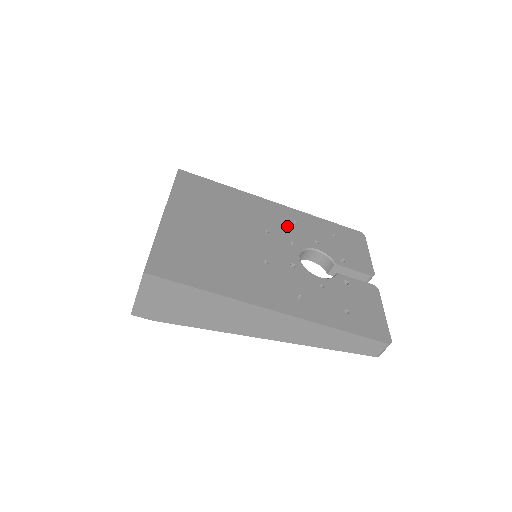
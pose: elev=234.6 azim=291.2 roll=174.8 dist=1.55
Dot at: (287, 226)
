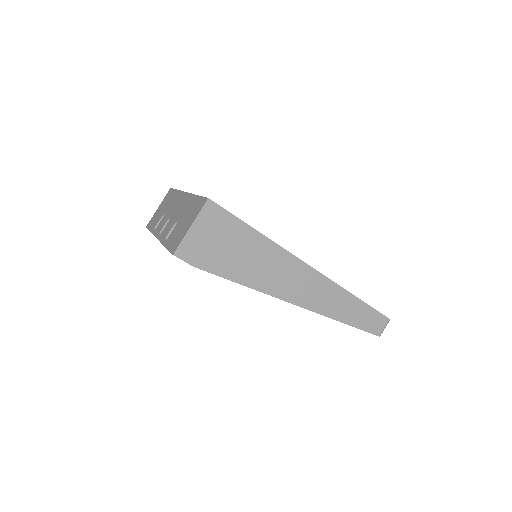
Dot at: occluded
